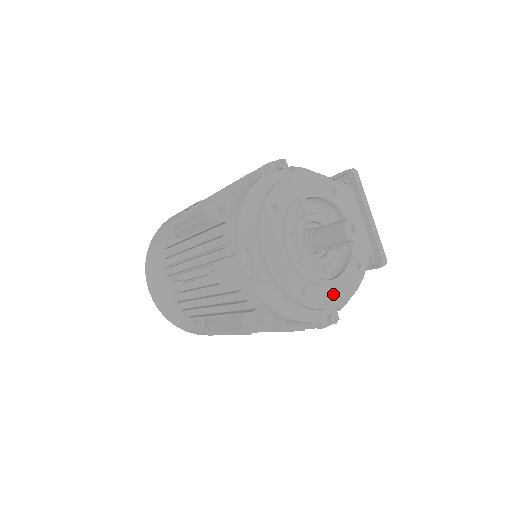
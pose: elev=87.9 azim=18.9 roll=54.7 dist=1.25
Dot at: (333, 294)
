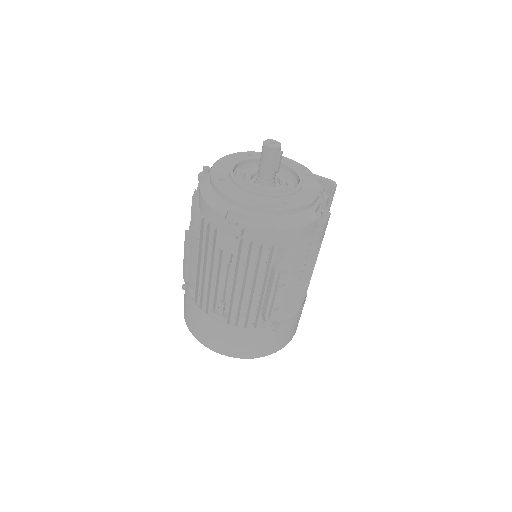
Dot at: (306, 195)
